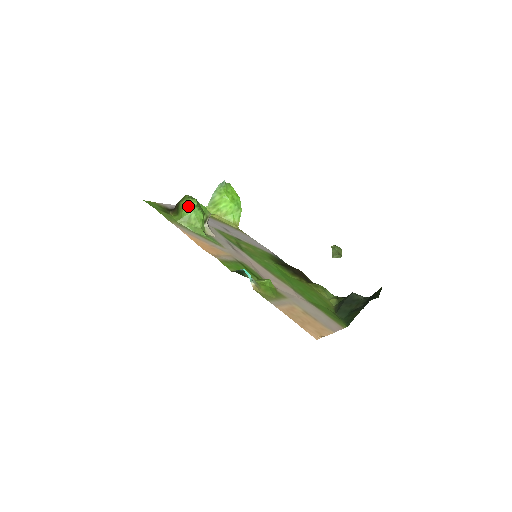
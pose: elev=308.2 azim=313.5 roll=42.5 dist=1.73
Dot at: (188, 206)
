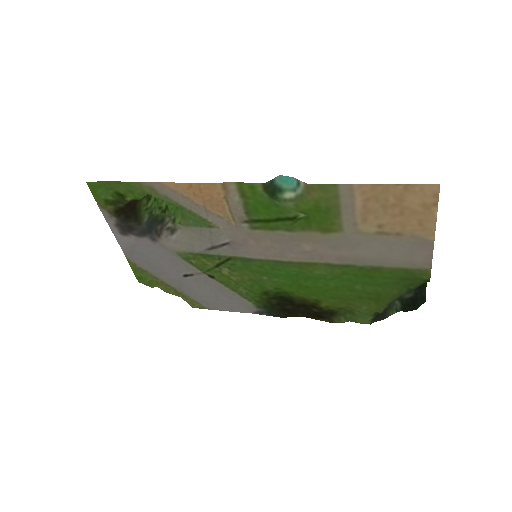
Dot at: occluded
